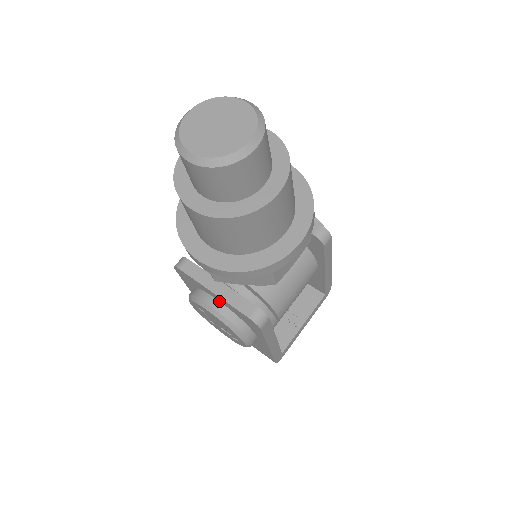
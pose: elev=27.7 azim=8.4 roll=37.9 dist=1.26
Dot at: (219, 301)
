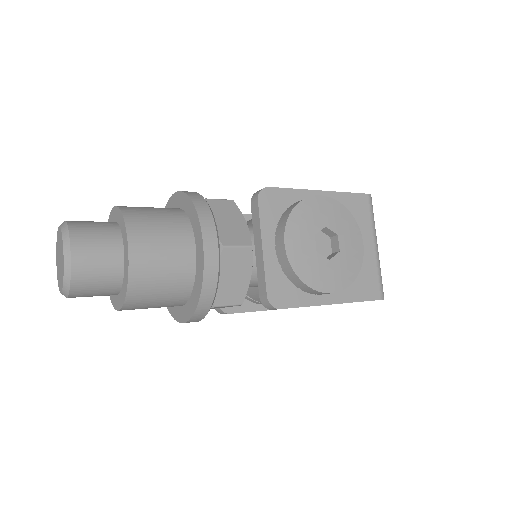
Dot at: occluded
